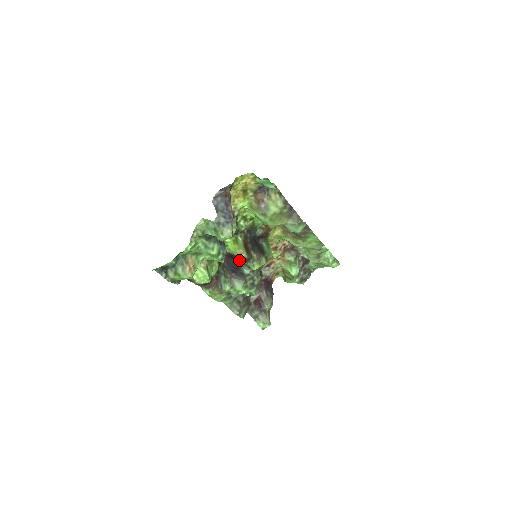
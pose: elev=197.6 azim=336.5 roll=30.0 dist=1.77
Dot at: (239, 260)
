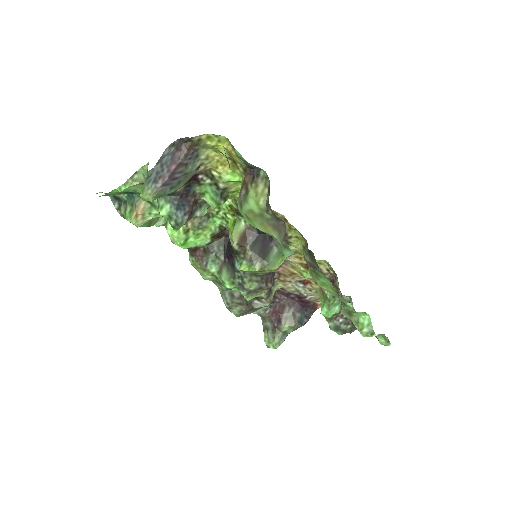
Dot at: (232, 247)
